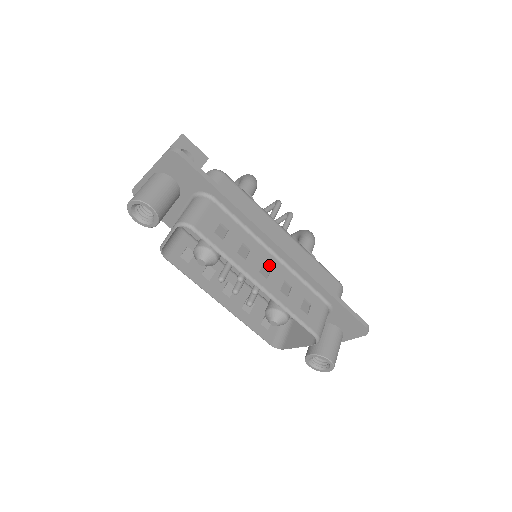
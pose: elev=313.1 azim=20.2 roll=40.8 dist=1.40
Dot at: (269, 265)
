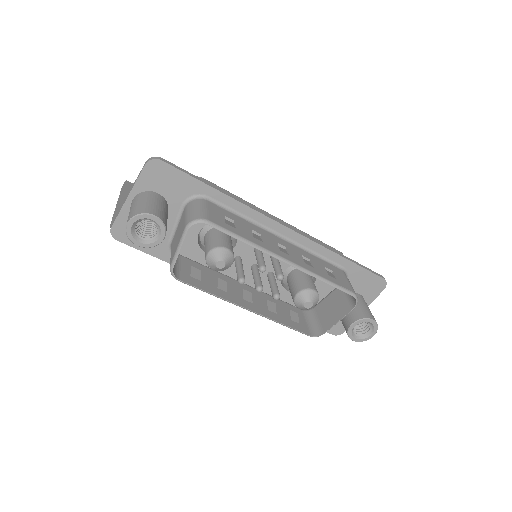
Dot at: (282, 245)
